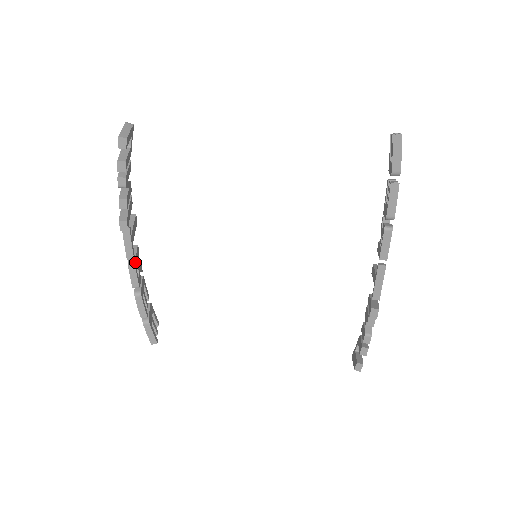
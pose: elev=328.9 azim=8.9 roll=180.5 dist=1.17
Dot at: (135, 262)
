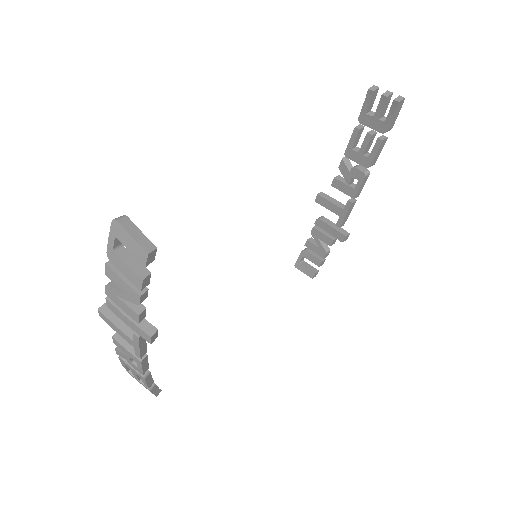
Dot at: occluded
